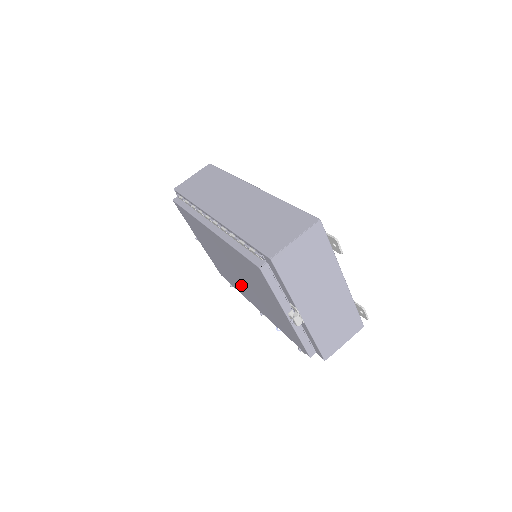
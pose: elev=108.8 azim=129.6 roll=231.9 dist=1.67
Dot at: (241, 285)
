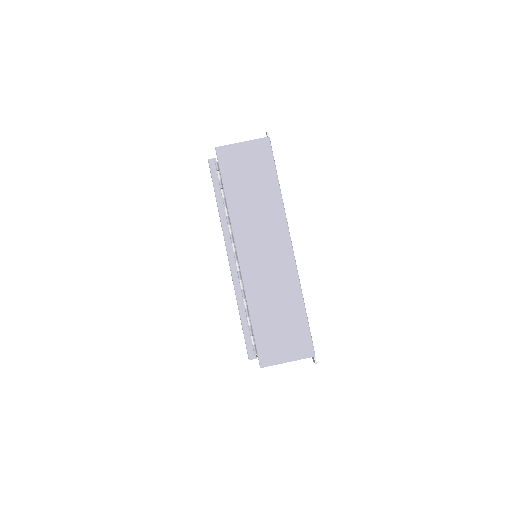
Dot at: occluded
